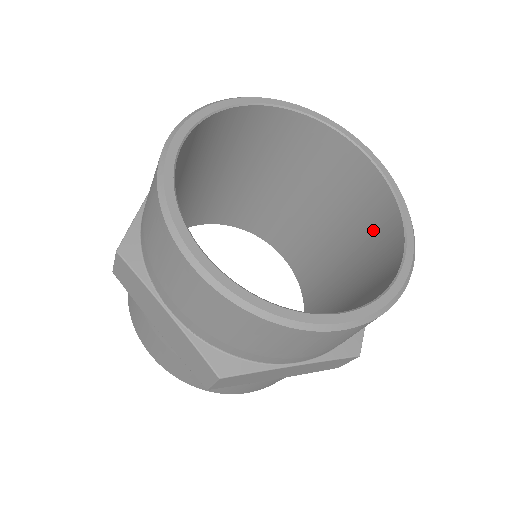
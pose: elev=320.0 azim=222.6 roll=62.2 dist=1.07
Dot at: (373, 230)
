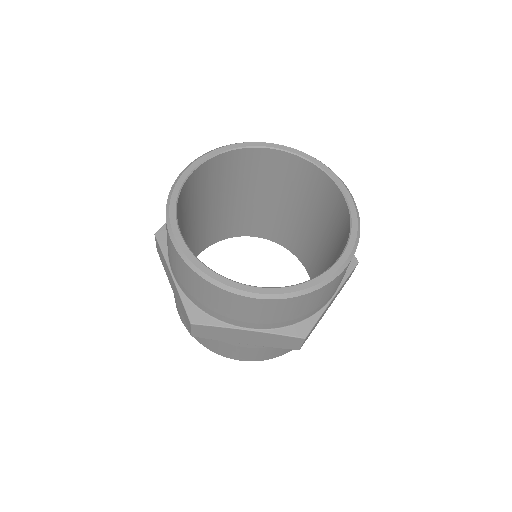
Dot at: (309, 187)
